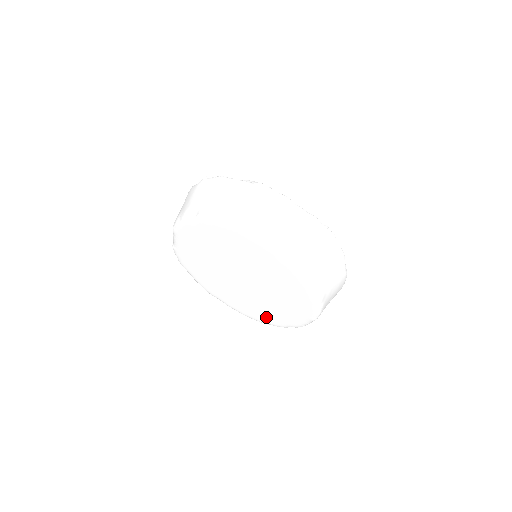
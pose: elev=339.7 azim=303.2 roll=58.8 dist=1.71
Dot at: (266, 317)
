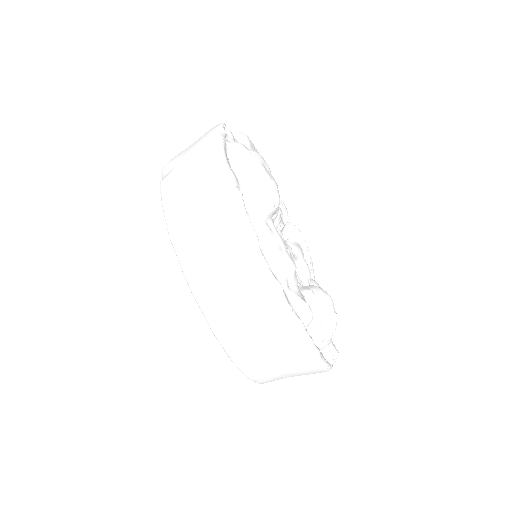
Dot at: occluded
